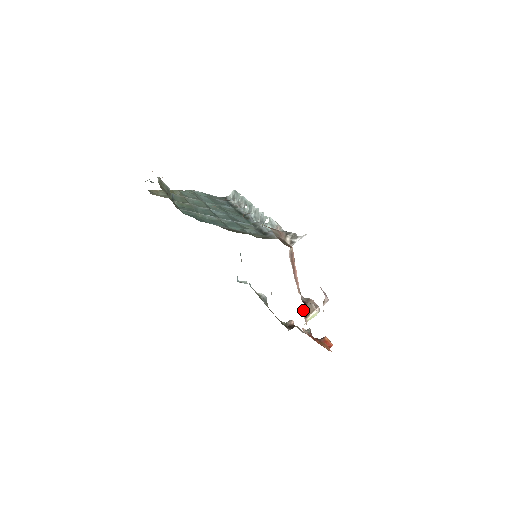
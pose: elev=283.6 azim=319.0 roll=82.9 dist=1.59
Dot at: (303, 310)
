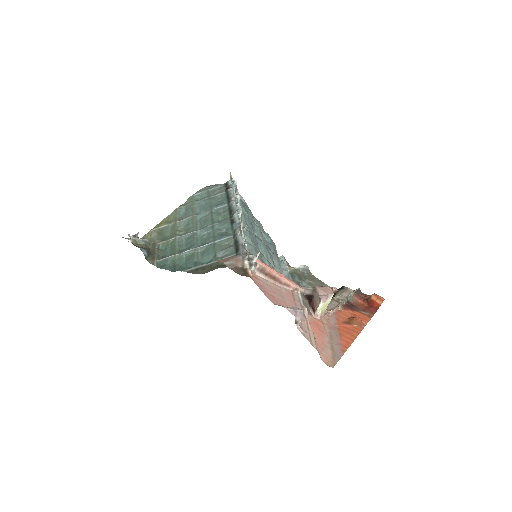
Dot at: (309, 306)
